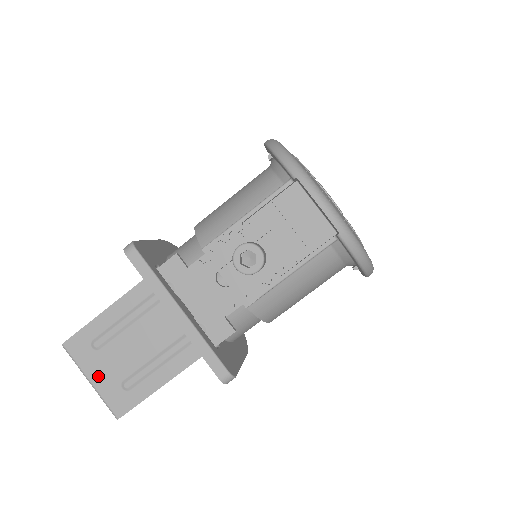
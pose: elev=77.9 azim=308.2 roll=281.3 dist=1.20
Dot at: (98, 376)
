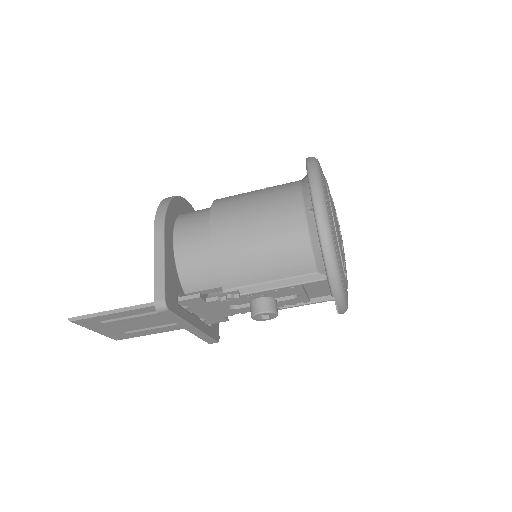
Dot at: (103, 331)
